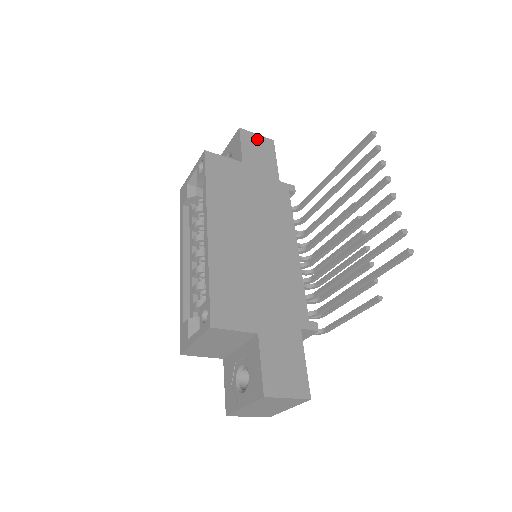
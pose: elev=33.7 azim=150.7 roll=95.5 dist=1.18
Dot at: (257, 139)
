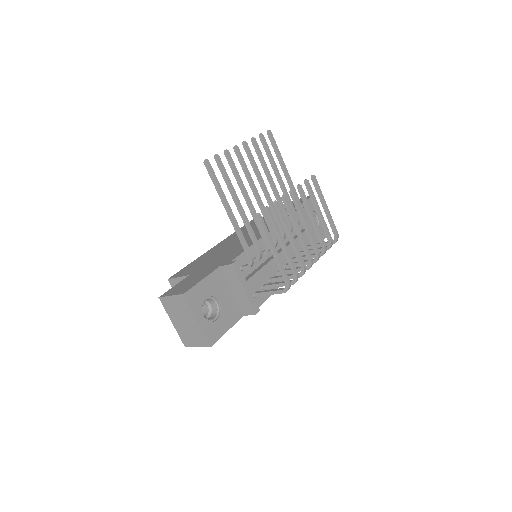
Dot at: occluded
